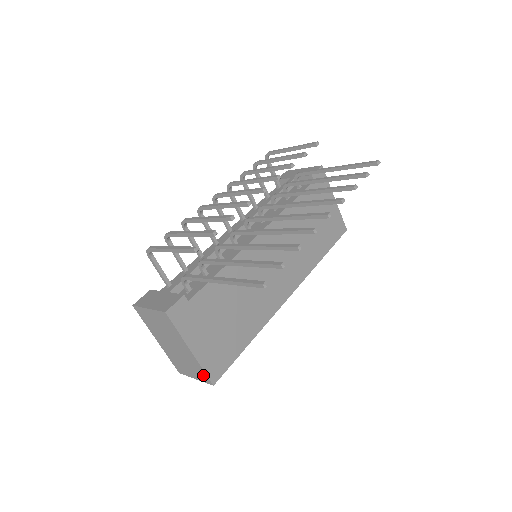
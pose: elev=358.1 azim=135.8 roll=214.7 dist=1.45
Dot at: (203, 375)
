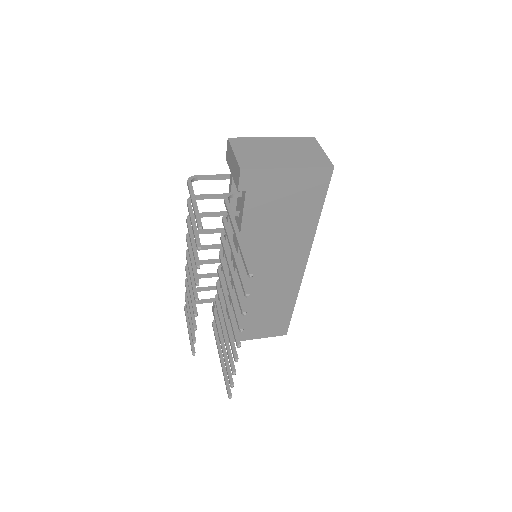
Dot at: occluded
